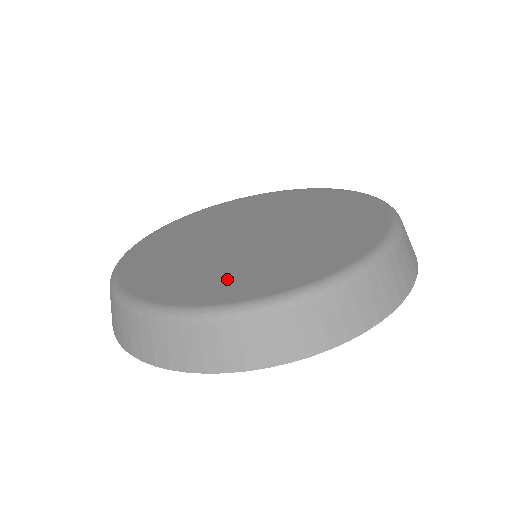
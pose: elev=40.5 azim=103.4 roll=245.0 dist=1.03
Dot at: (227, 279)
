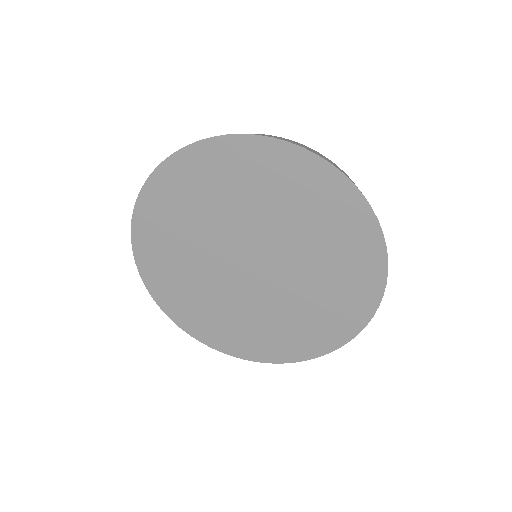
Dot at: occluded
